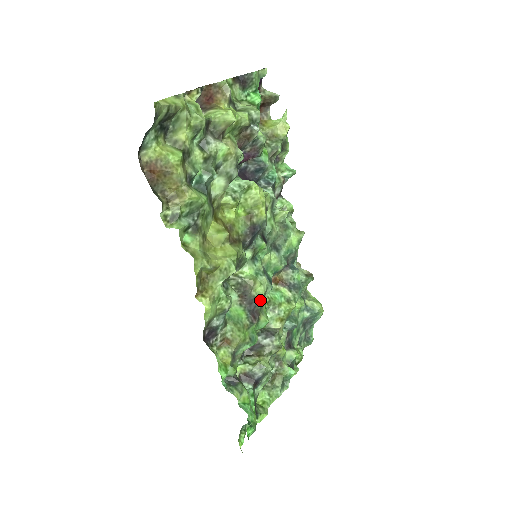
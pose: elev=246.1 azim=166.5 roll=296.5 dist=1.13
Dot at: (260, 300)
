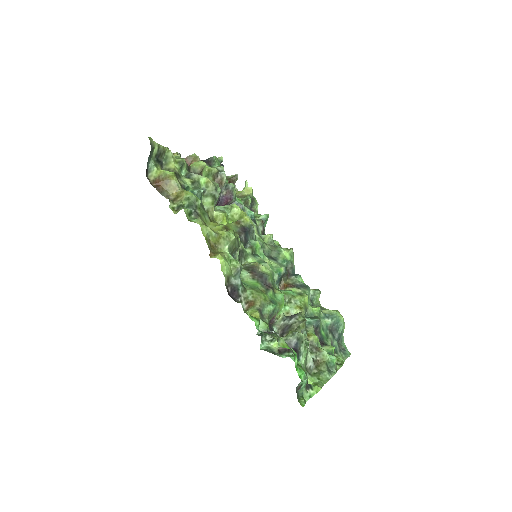
Dot at: (268, 275)
